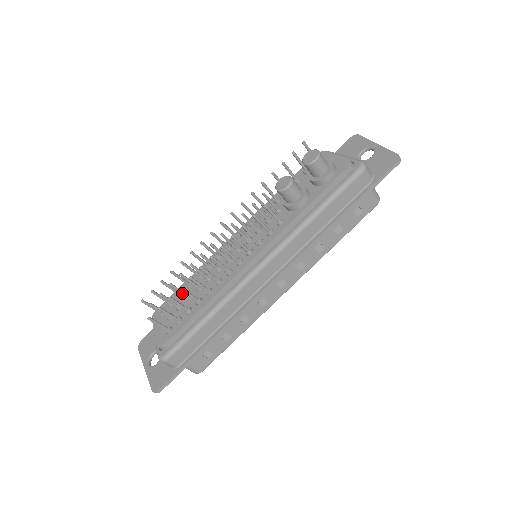
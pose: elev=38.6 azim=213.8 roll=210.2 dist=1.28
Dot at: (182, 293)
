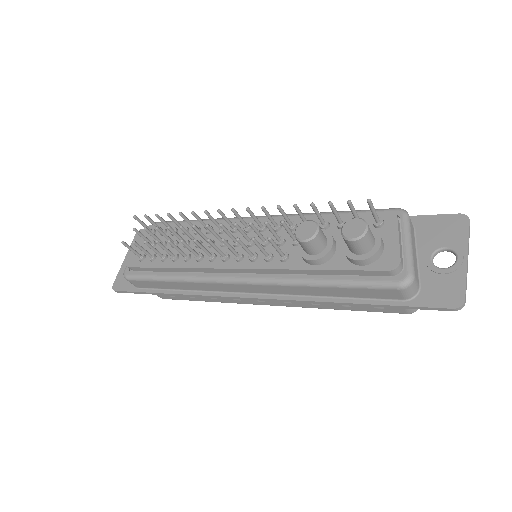
Dot at: (167, 239)
